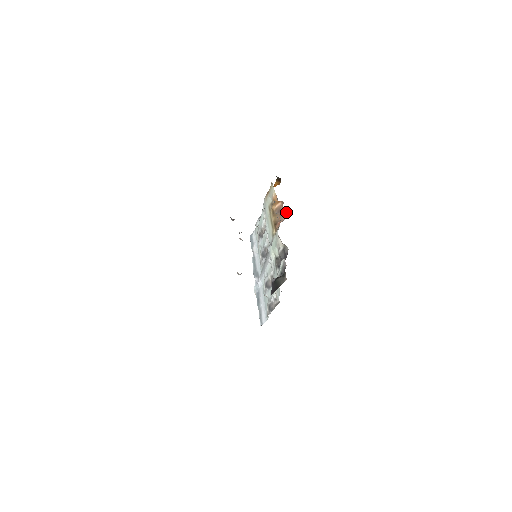
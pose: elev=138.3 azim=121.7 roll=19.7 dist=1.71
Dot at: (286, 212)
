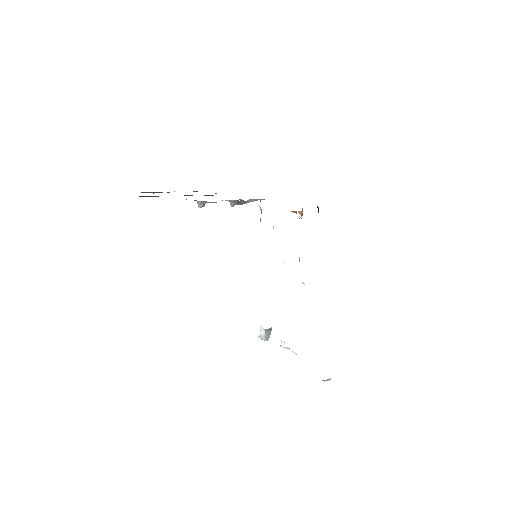
Dot at: (296, 213)
